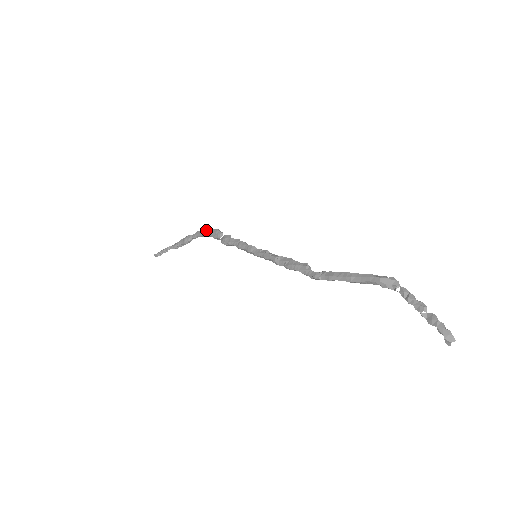
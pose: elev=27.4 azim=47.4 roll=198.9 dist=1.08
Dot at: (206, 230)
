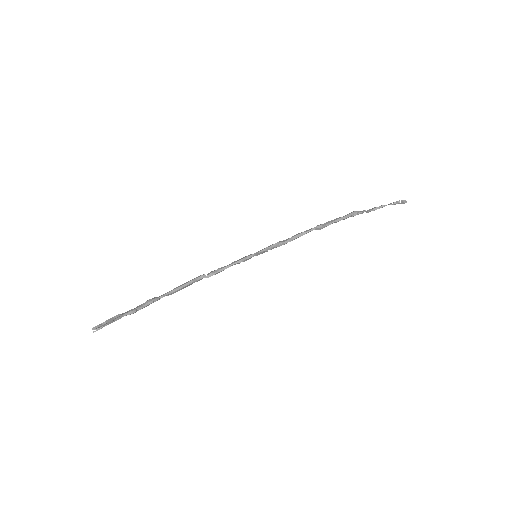
Dot at: (179, 286)
